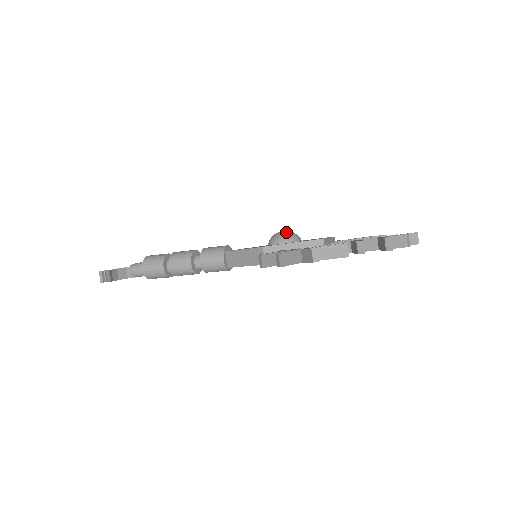
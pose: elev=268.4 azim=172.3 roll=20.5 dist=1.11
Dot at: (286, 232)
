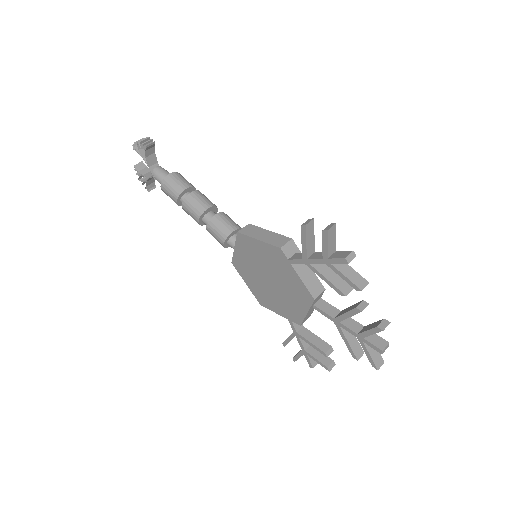
Dot at: occluded
